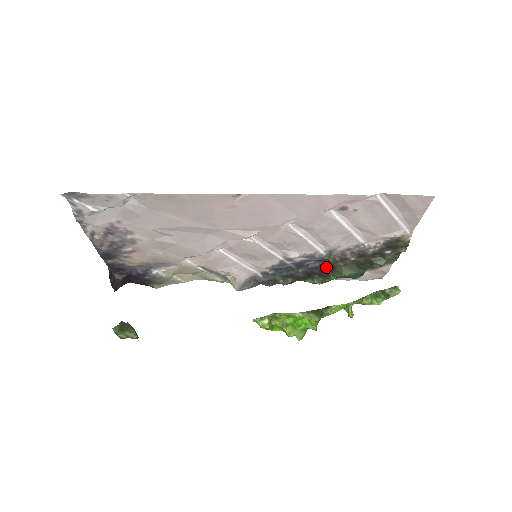
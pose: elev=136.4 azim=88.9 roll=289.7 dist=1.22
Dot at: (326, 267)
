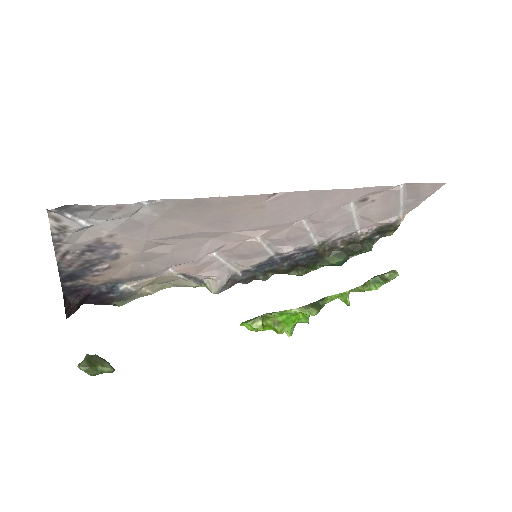
Dot at: (313, 257)
